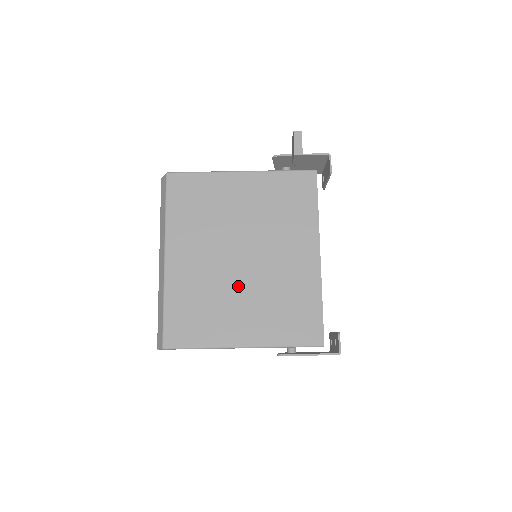
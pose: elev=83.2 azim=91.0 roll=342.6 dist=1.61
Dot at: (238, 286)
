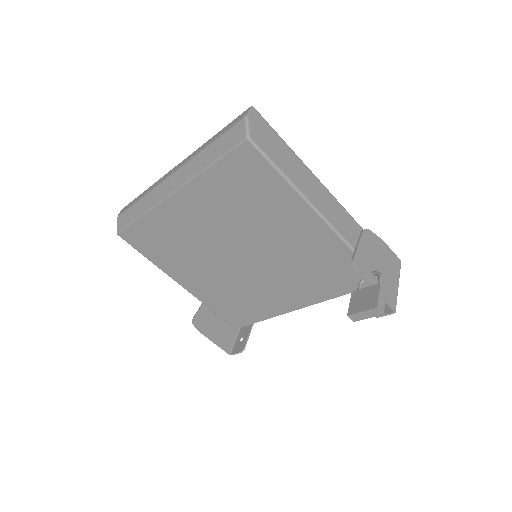
Dot at: (214, 264)
